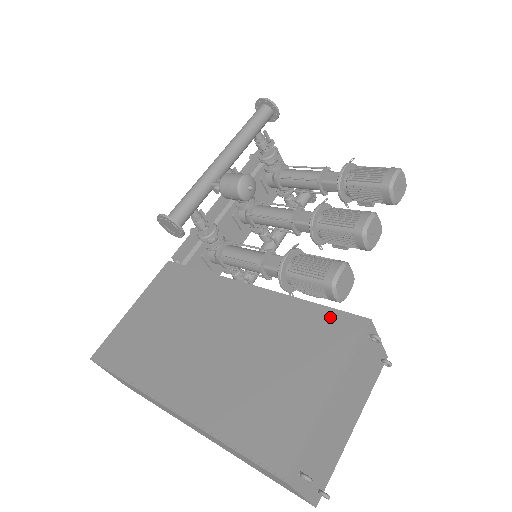
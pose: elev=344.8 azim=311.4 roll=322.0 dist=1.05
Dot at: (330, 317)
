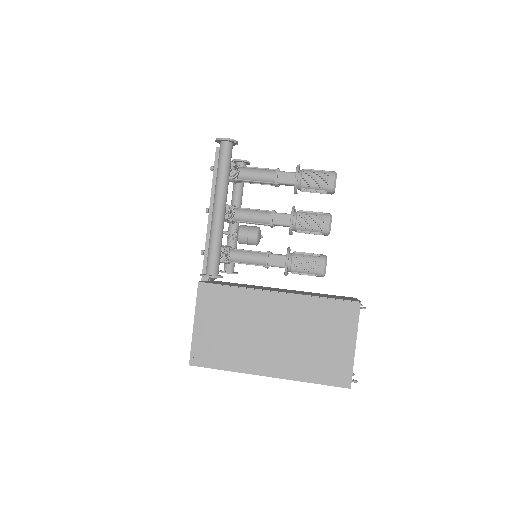
Dot at: (339, 306)
